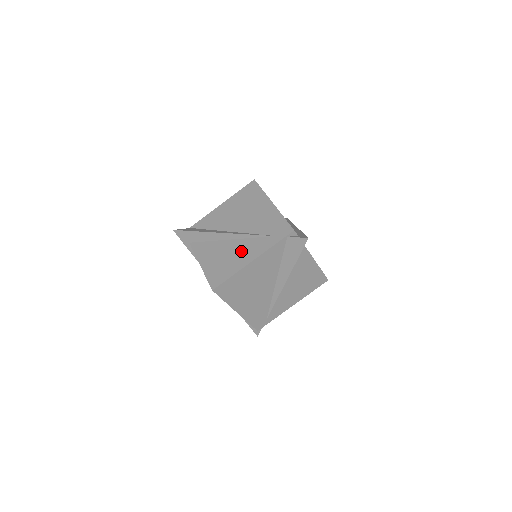
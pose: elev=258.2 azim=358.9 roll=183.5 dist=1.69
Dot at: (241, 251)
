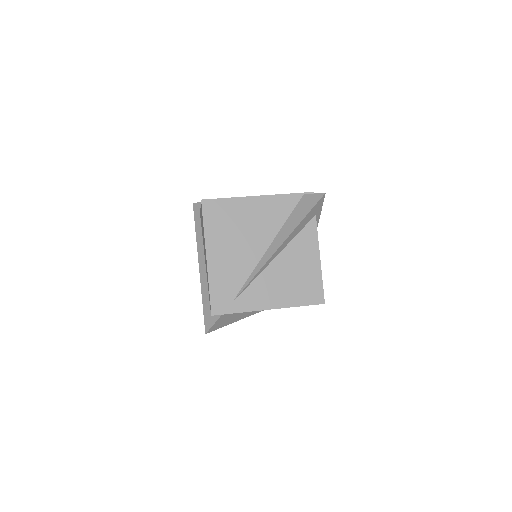
Dot at: occluded
